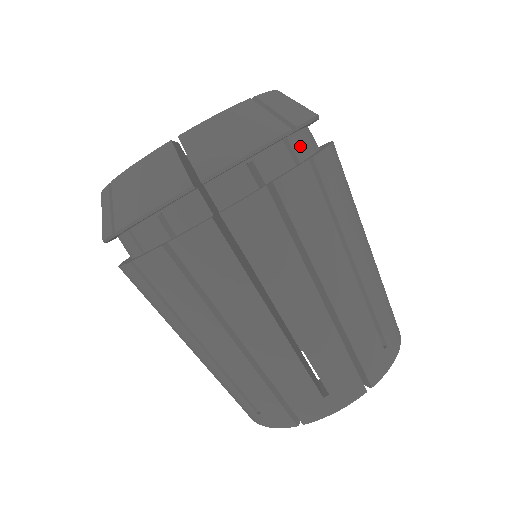
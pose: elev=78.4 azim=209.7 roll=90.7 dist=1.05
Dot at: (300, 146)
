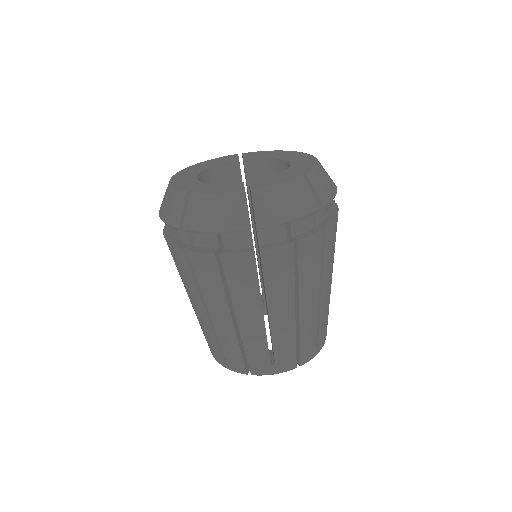
Dot at: occluded
